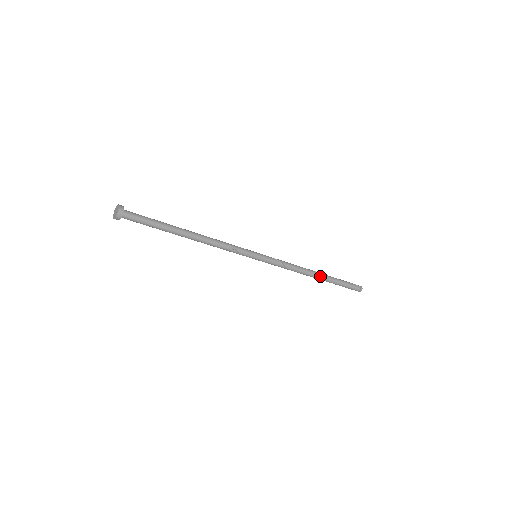
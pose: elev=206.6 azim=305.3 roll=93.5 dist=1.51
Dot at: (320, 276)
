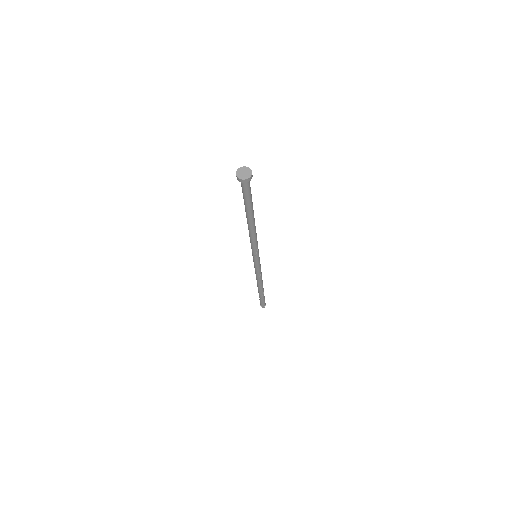
Dot at: occluded
